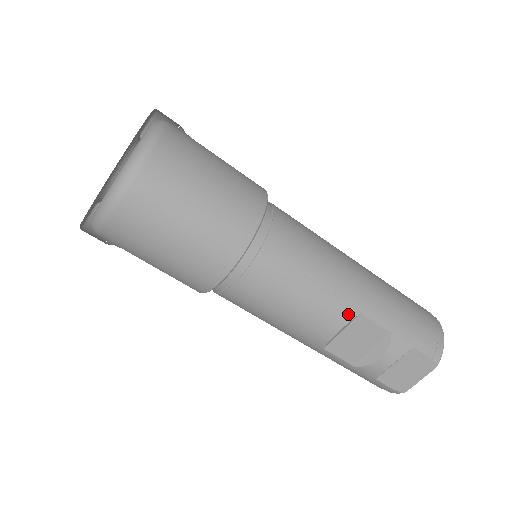
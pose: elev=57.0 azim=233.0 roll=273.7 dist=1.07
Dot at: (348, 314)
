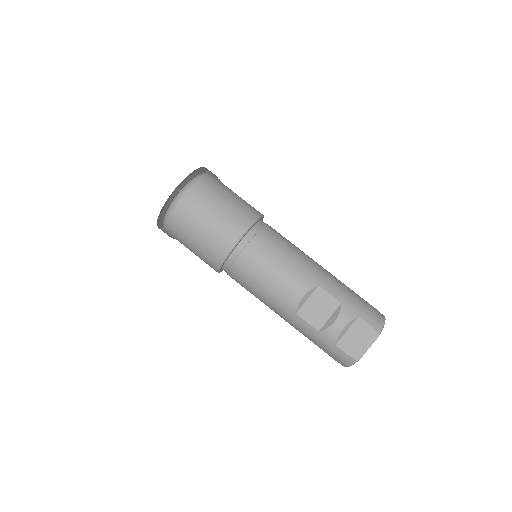
Dot at: (310, 284)
